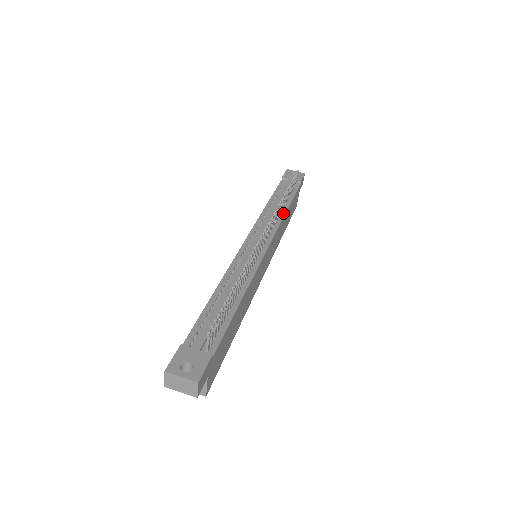
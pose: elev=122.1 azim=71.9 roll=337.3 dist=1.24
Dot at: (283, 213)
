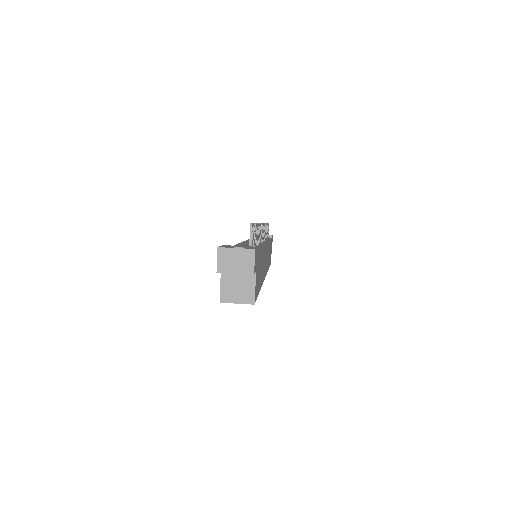
Dot at: occluded
